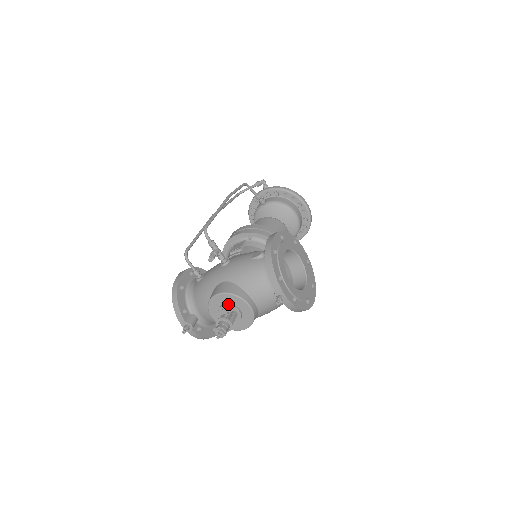
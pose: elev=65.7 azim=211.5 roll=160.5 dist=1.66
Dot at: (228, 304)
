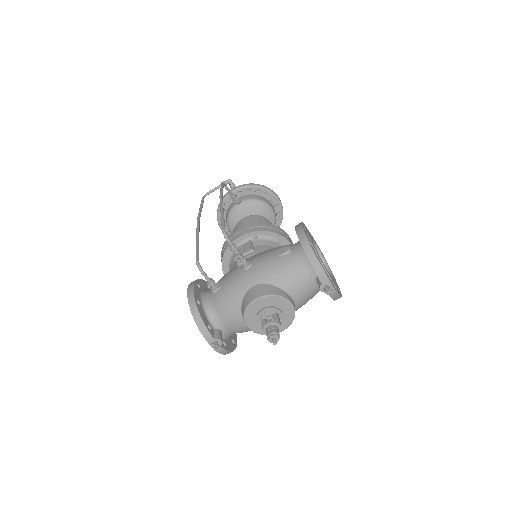
Dot at: (269, 307)
